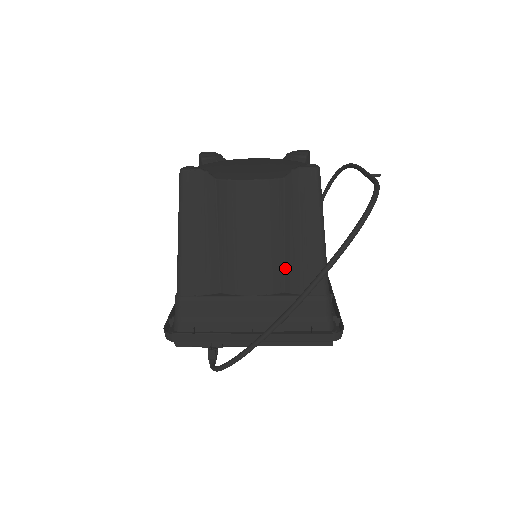
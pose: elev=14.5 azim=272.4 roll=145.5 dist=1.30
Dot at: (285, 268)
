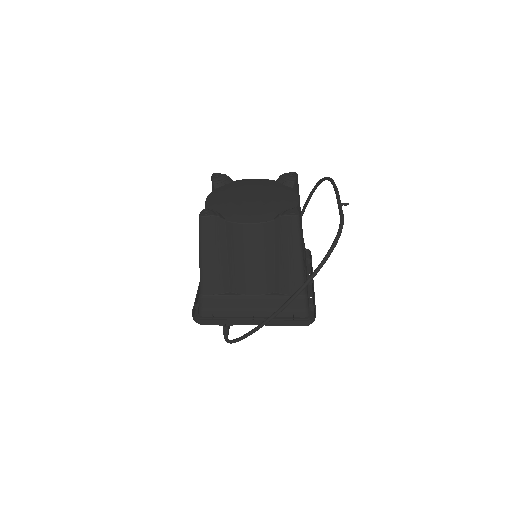
Dot at: (275, 277)
